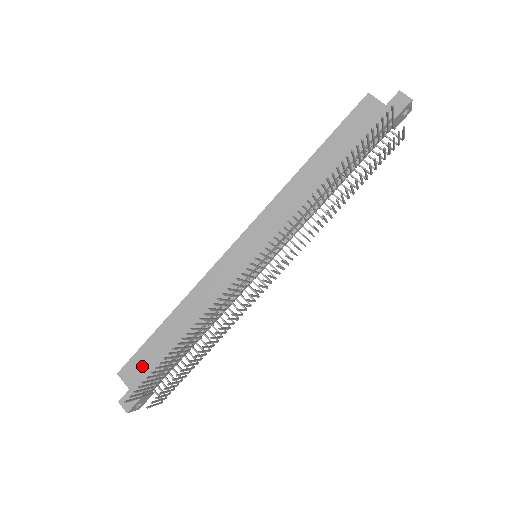
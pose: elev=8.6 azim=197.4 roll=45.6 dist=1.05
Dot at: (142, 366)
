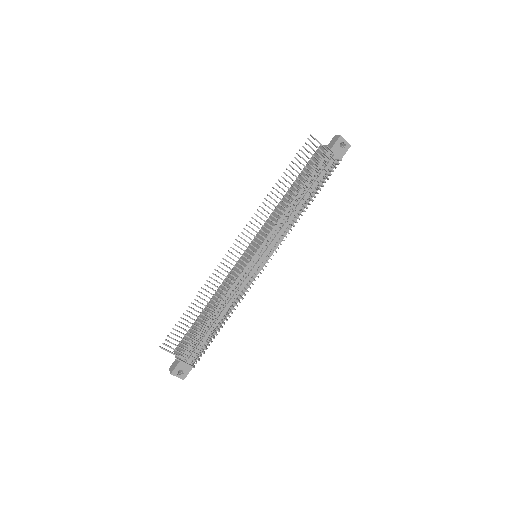
Dot at: (185, 342)
